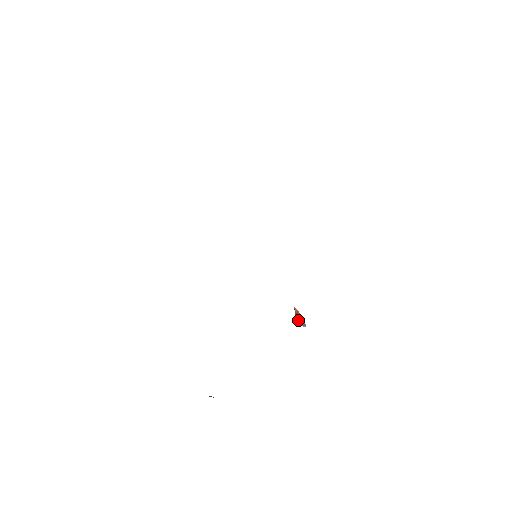
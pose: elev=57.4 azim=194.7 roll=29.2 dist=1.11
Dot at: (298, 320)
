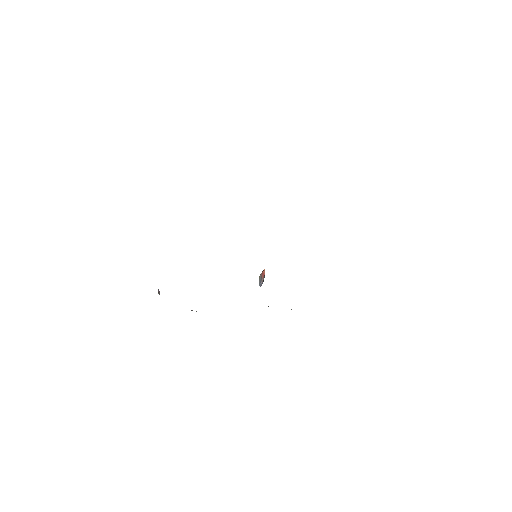
Dot at: (260, 277)
